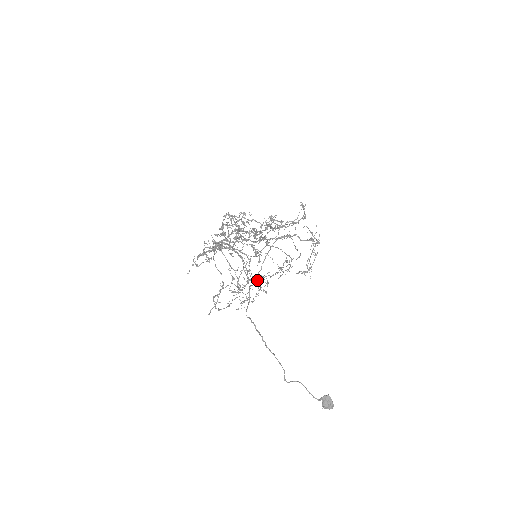
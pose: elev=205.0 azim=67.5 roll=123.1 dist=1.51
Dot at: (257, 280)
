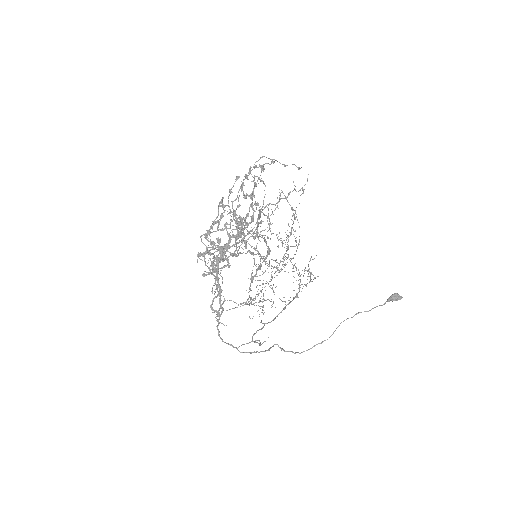
Dot at: occluded
